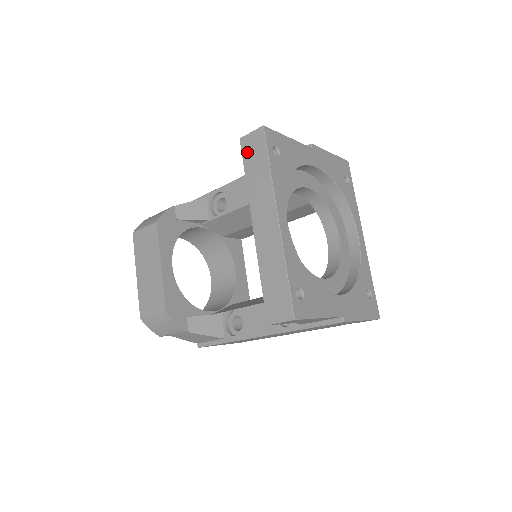
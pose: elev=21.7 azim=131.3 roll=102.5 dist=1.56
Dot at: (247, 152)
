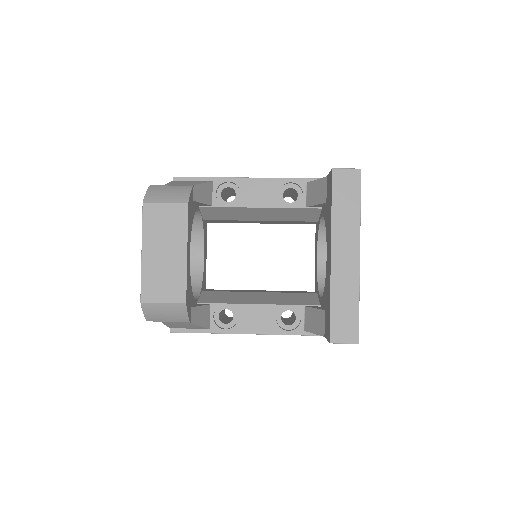
Dot at: (338, 185)
